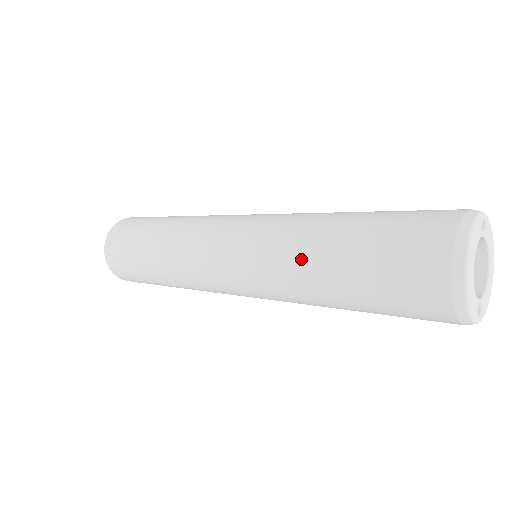
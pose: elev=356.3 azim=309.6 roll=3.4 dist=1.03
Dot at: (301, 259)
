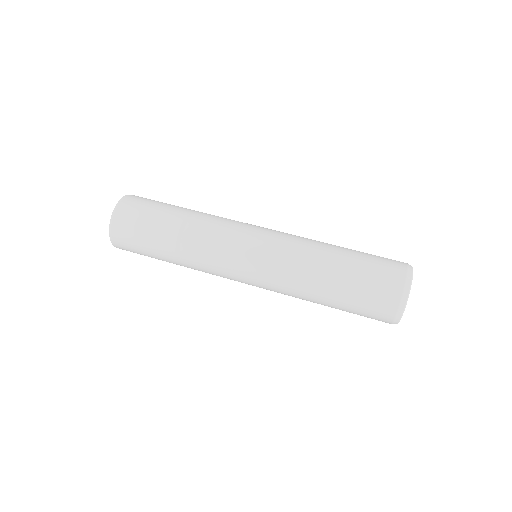
Dot at: occluded
